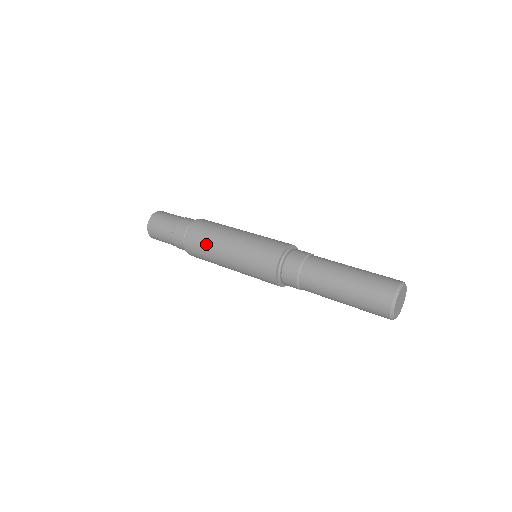
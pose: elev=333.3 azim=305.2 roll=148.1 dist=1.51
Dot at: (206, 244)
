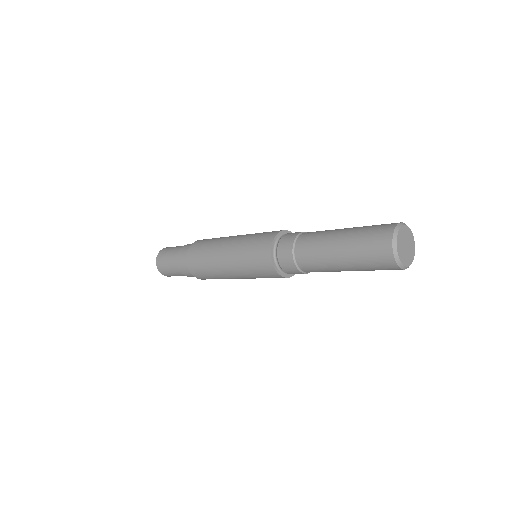
Dot at: occluded
